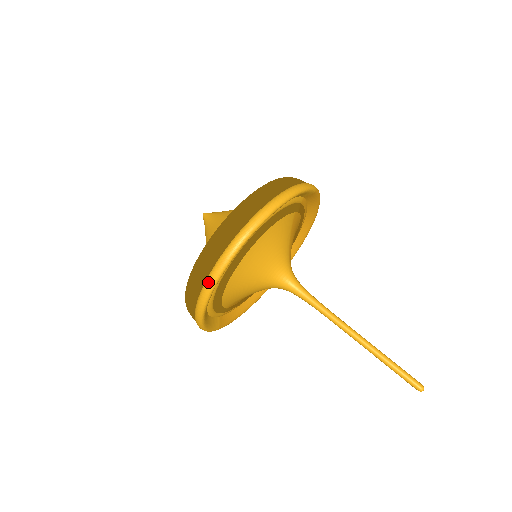
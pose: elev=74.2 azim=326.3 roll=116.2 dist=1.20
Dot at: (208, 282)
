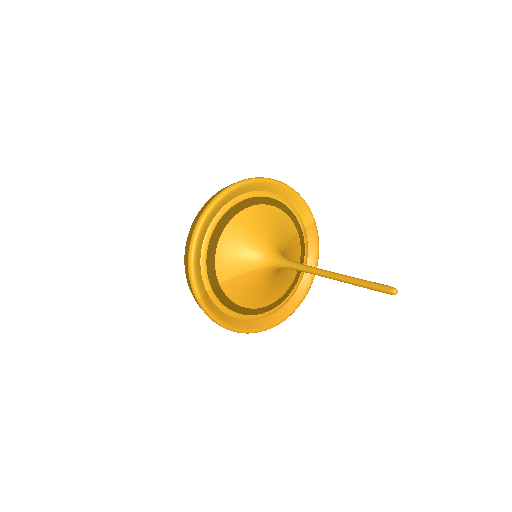
Dot at: (216, 196)
